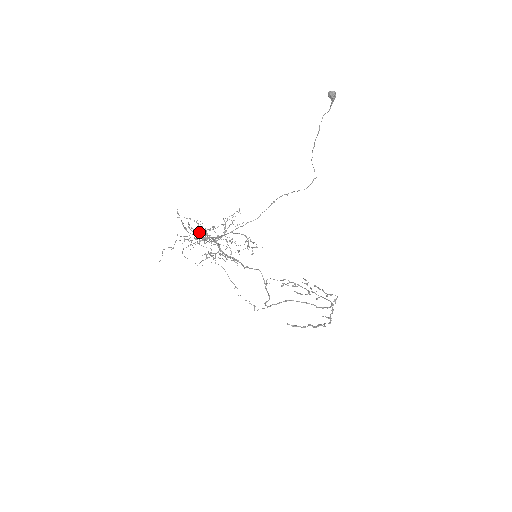
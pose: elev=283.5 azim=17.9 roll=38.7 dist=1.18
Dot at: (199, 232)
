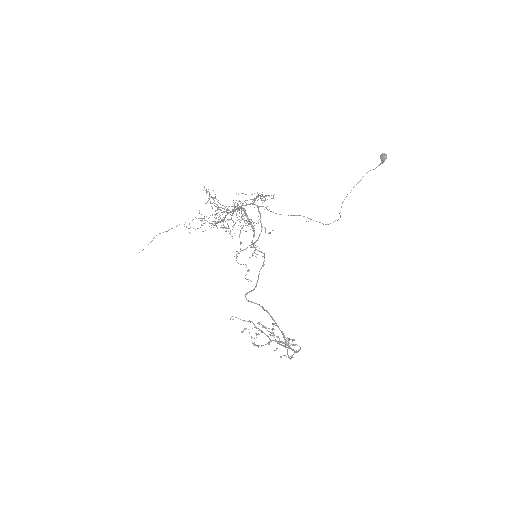
Dot at: (216, 213)
